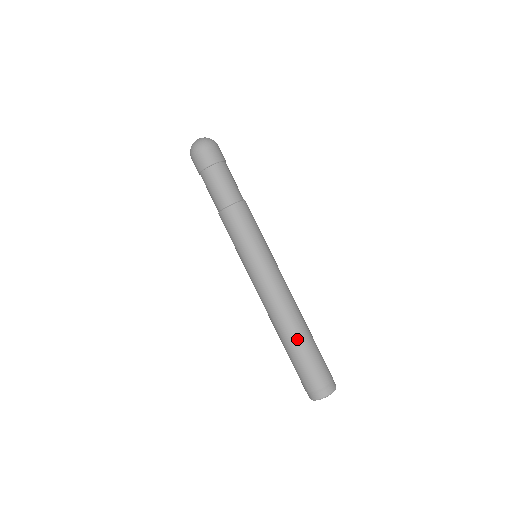
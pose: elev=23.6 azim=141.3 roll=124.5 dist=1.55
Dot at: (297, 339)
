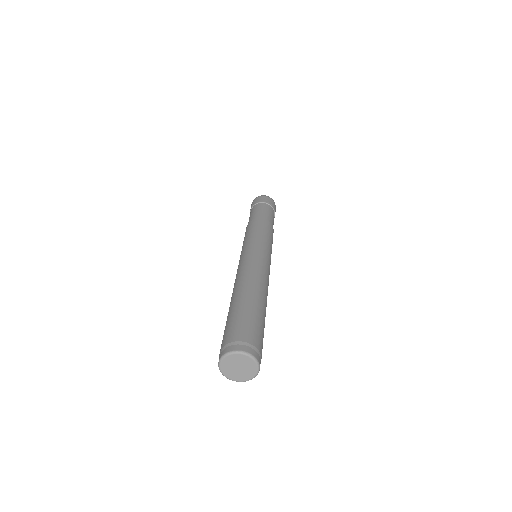
Dot at: (233, 301)
